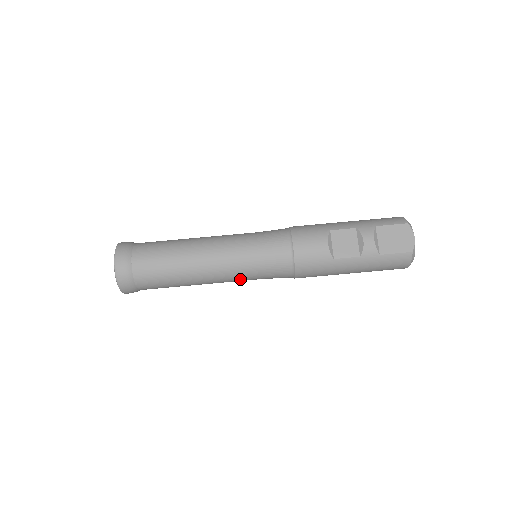
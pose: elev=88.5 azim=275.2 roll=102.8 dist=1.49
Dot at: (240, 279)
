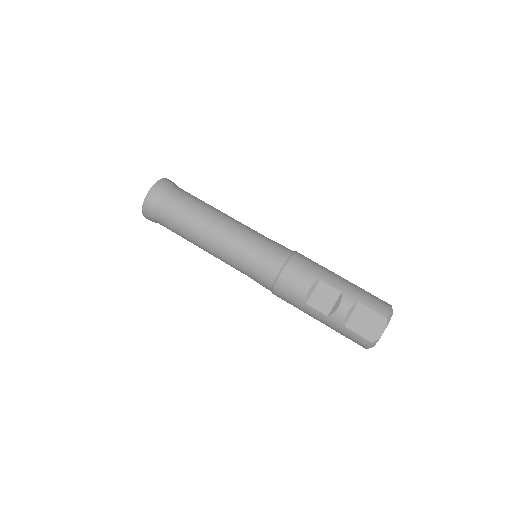
Dot at: (231, 266)
